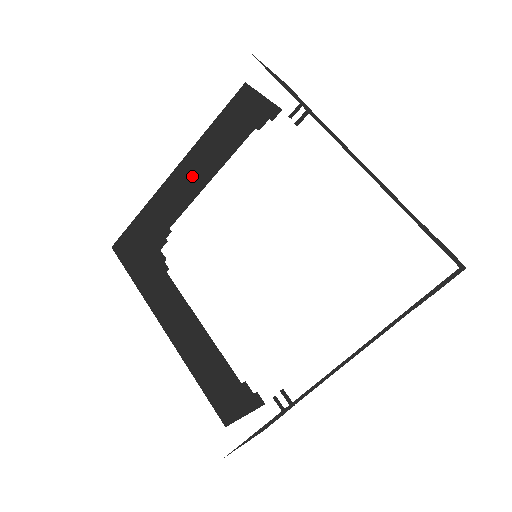
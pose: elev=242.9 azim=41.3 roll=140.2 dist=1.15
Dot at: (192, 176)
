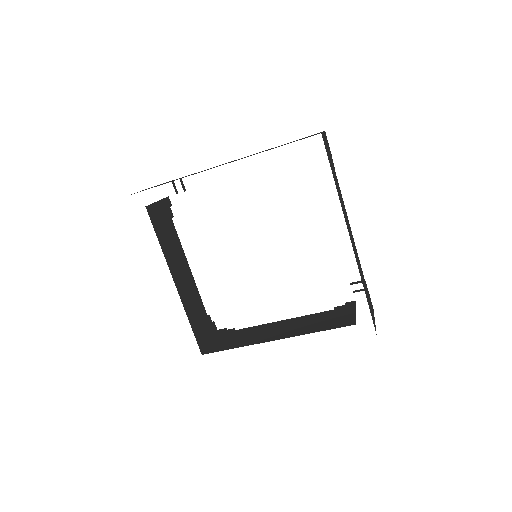
Dot at: occluded
